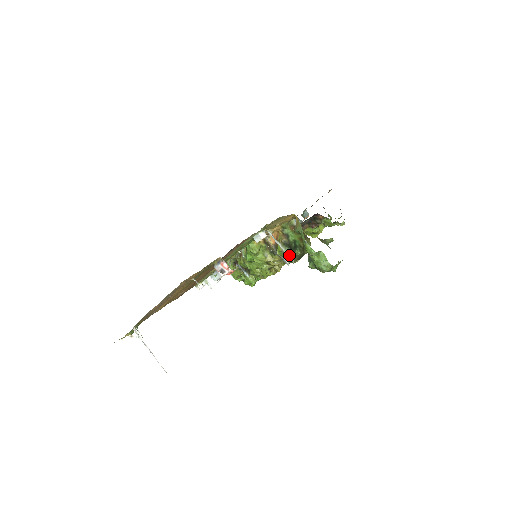
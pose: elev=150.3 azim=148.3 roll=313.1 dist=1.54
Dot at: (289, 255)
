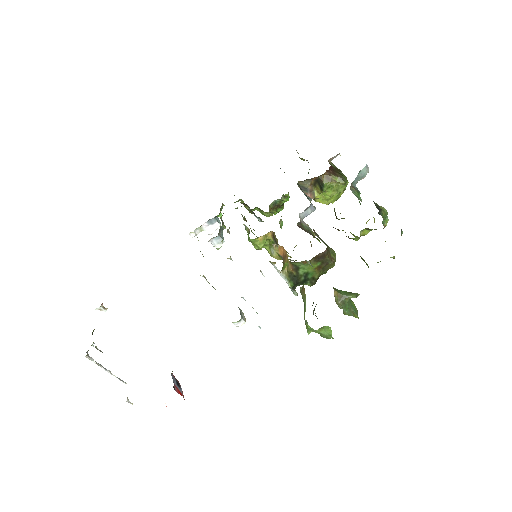
Dot at: (292, 290)
